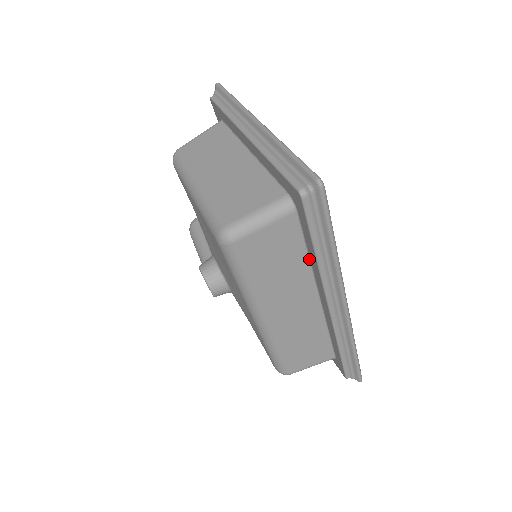
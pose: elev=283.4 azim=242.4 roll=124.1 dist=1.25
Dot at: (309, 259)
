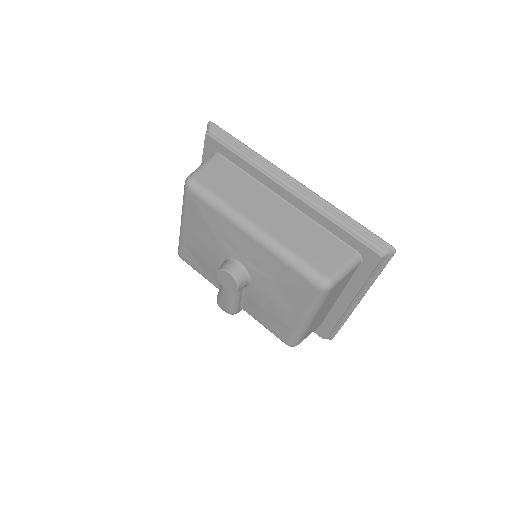
Dot at: (251, 177)
